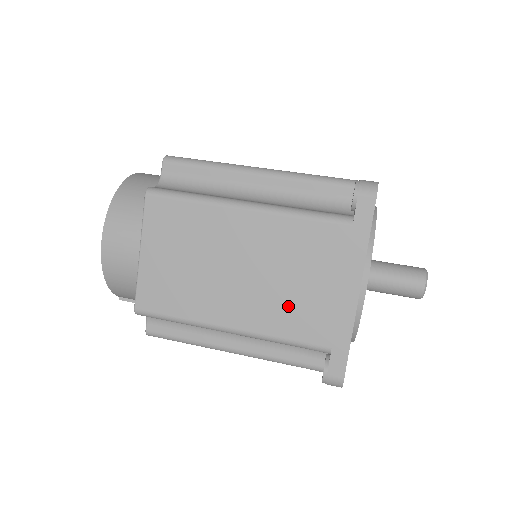
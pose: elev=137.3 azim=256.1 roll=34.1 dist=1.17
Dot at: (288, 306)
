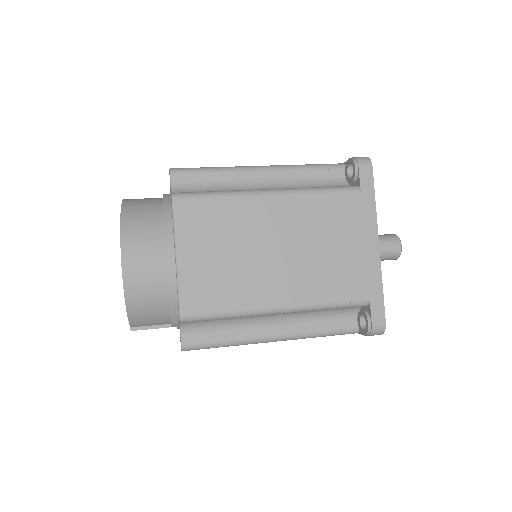
Dot at: (326, 272)
